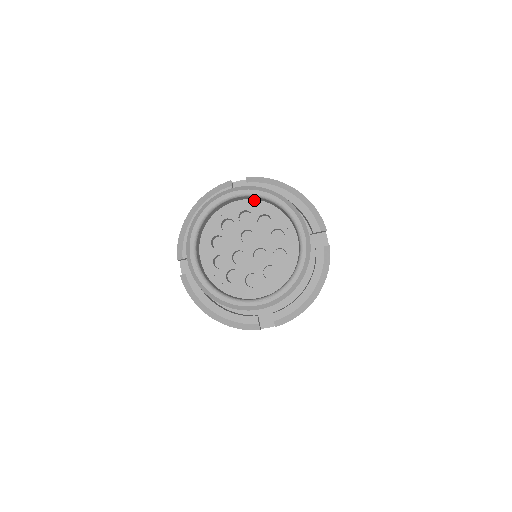
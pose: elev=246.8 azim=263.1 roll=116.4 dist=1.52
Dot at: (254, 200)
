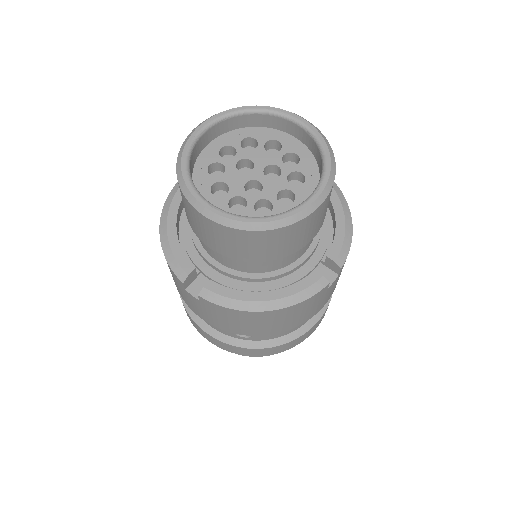
Dot at: (223, 135)
